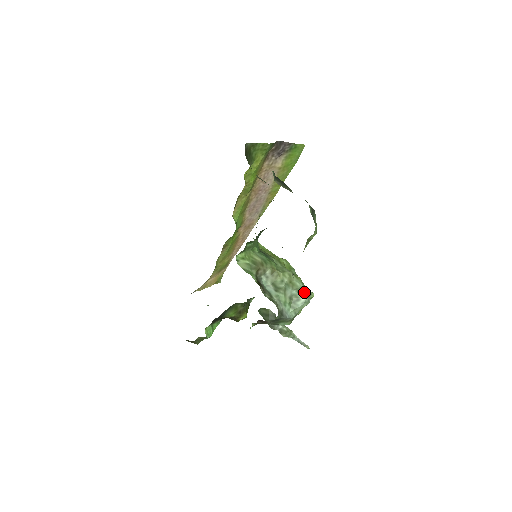
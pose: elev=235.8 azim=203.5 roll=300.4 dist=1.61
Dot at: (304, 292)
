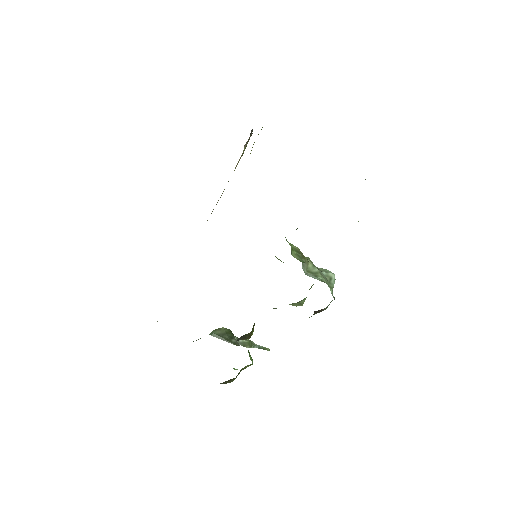
Dot at: (329, 271)
